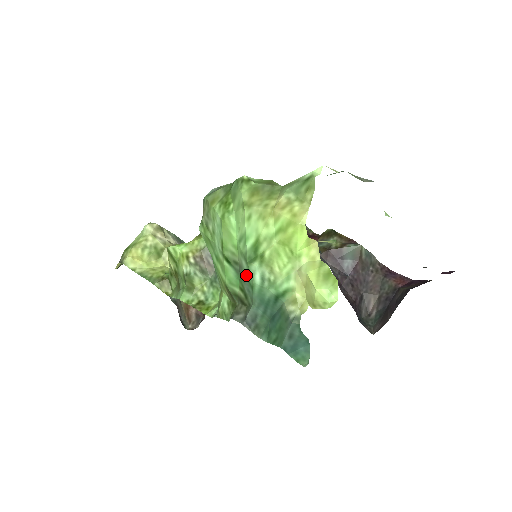
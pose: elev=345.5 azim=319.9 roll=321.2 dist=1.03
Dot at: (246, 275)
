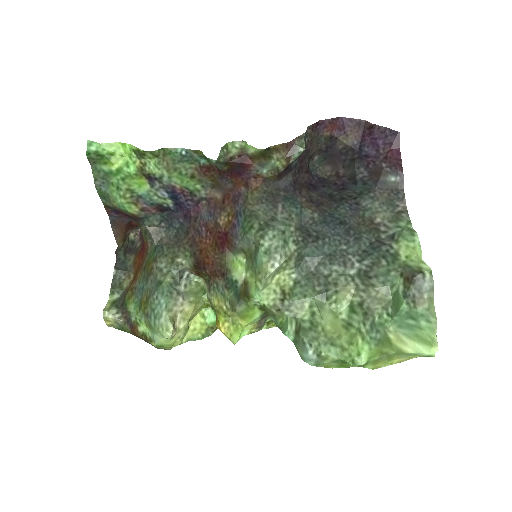
Dot at: occluded
